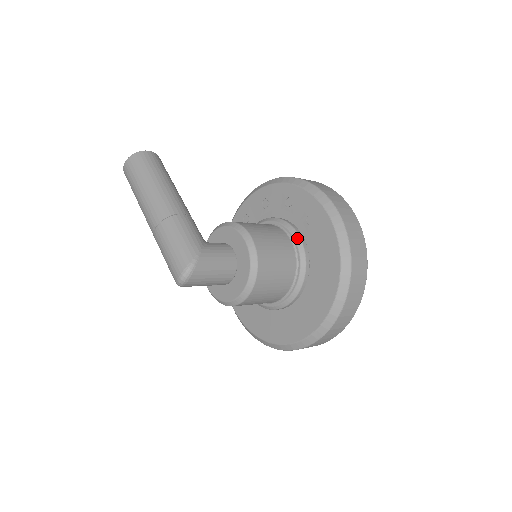
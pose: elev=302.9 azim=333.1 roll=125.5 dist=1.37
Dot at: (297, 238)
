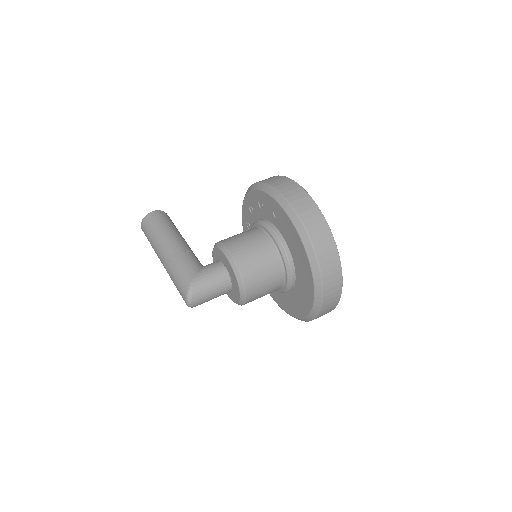
Dot at: (272, 233)
